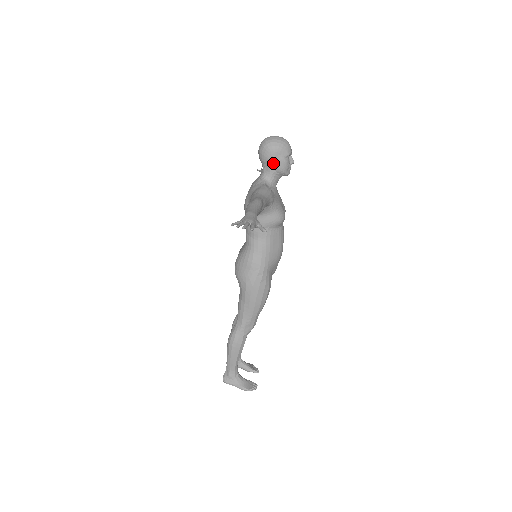
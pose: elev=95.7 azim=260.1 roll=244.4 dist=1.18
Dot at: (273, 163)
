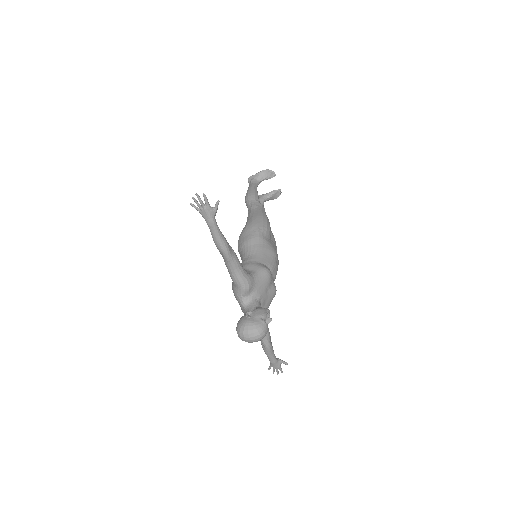
Dot at: occluded
